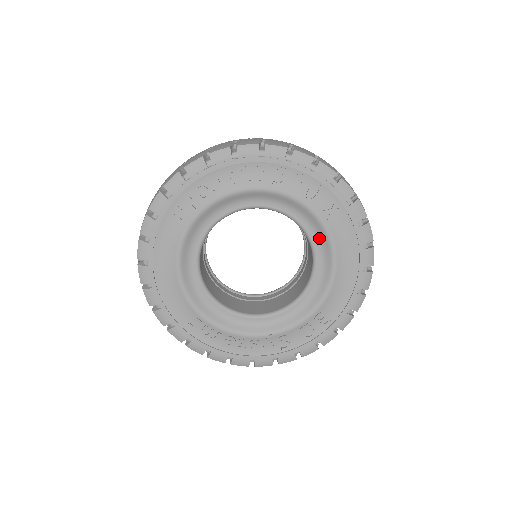
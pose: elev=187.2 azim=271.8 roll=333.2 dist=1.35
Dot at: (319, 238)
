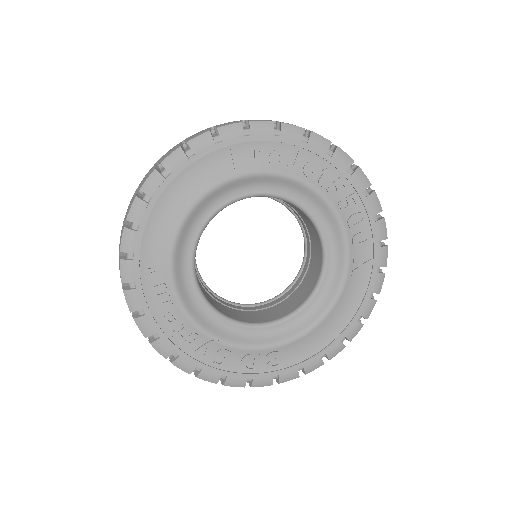
Dot at: (331, 282)
